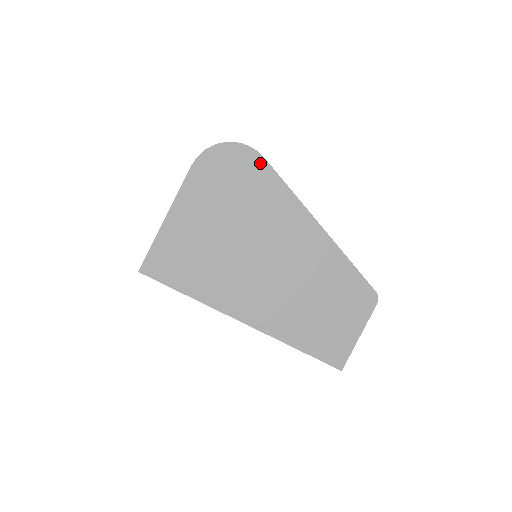
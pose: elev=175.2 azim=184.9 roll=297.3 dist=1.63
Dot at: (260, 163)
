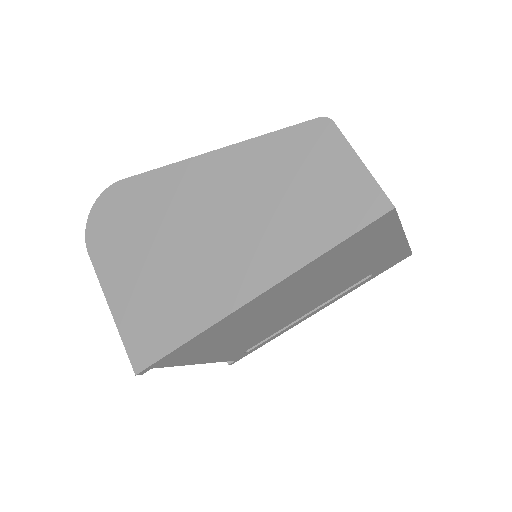
Dot at: (124, 186)
